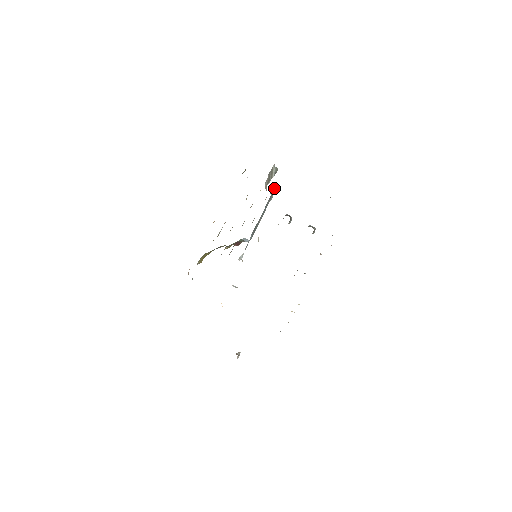
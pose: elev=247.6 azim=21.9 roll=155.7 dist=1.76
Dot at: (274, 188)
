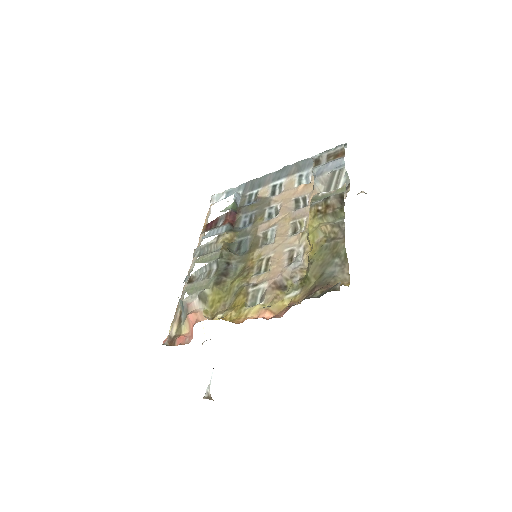
Dot at: occluded
